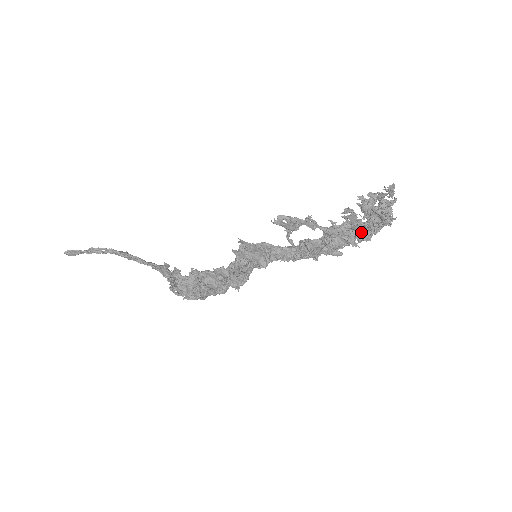
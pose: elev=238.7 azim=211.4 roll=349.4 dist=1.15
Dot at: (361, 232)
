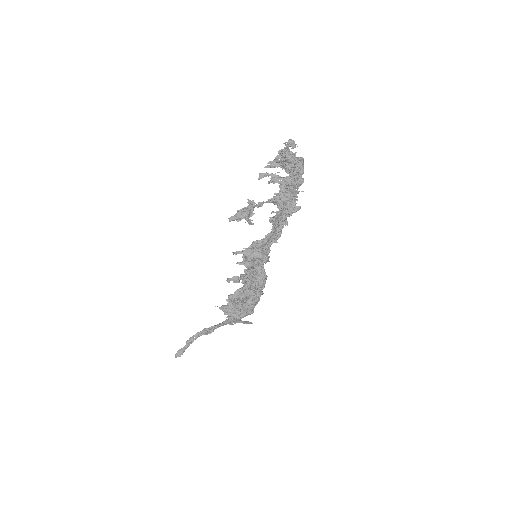
Dot at: (293, 182)
